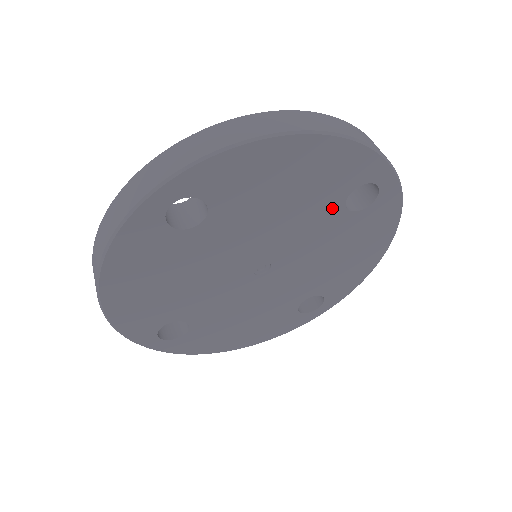
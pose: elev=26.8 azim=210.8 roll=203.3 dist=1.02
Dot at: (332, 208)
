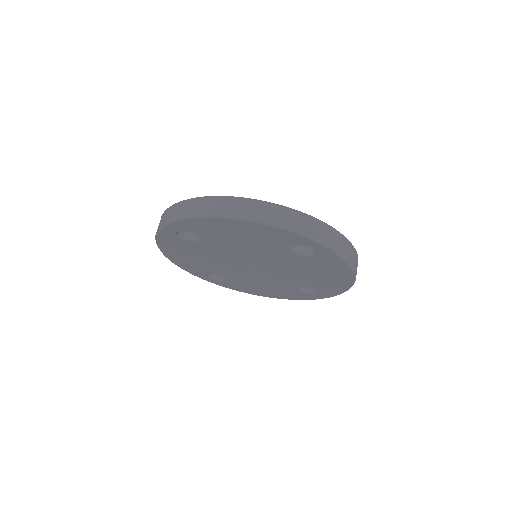
Dot at: (284, 251)
